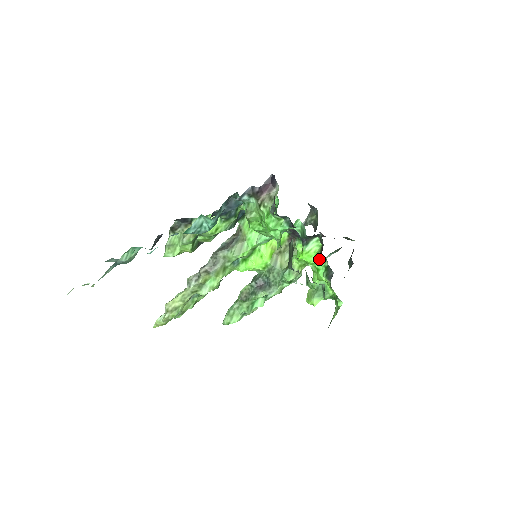
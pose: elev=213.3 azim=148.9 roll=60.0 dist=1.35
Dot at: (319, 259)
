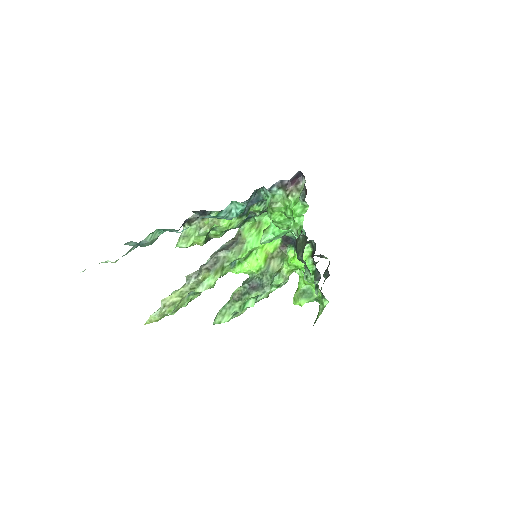
Dot at: (309, 263)
